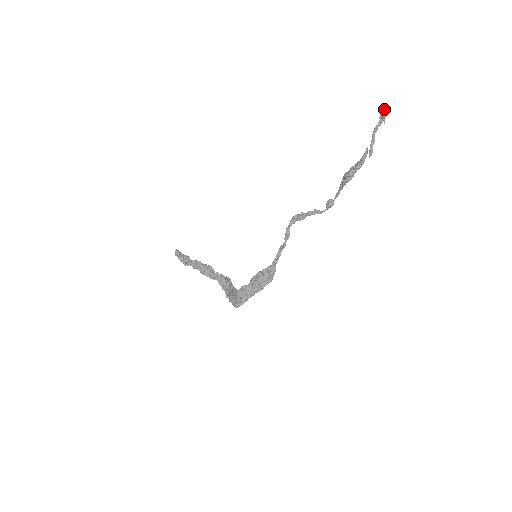
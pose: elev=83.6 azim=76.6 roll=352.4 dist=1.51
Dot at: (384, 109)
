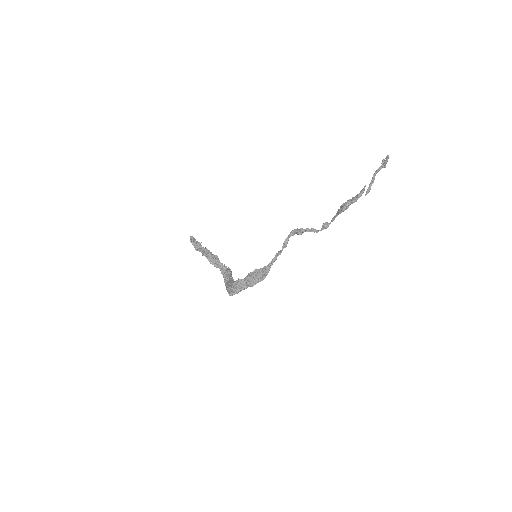
Dot at: (387, 156)
